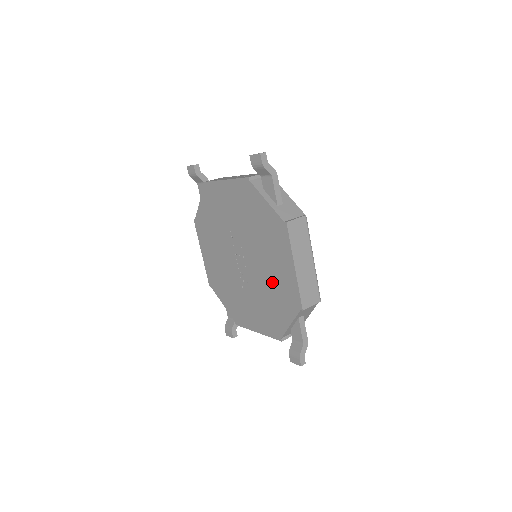
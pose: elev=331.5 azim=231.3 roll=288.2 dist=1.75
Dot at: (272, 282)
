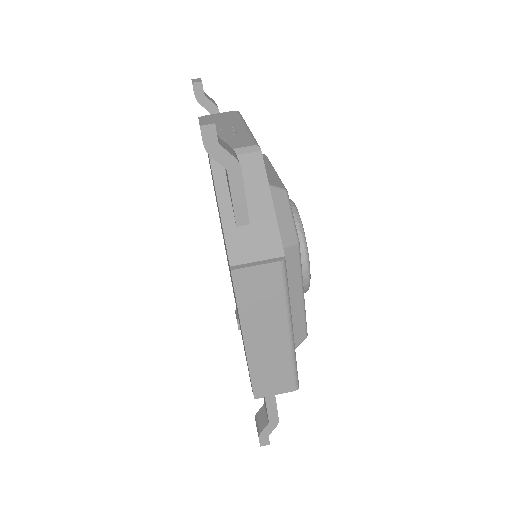
Dot at: occluded
